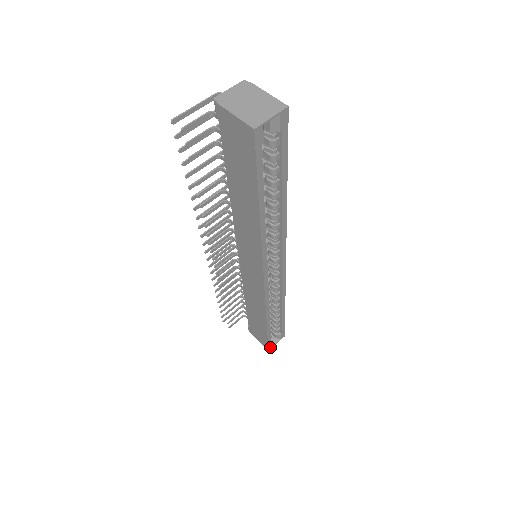
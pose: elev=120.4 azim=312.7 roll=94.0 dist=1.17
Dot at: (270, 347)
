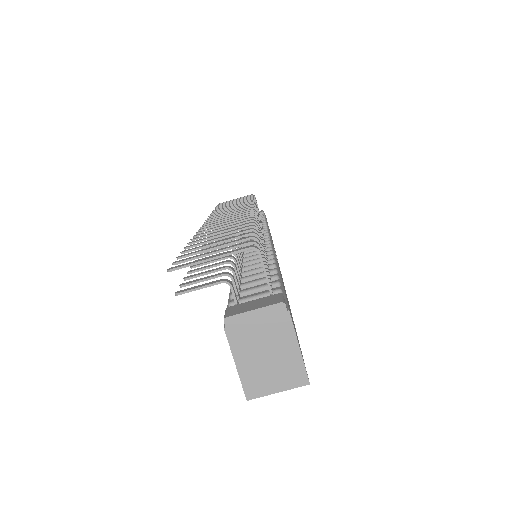
Dot at: occluded
